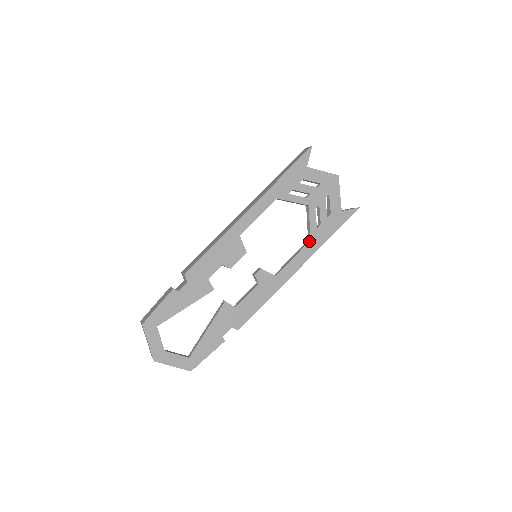
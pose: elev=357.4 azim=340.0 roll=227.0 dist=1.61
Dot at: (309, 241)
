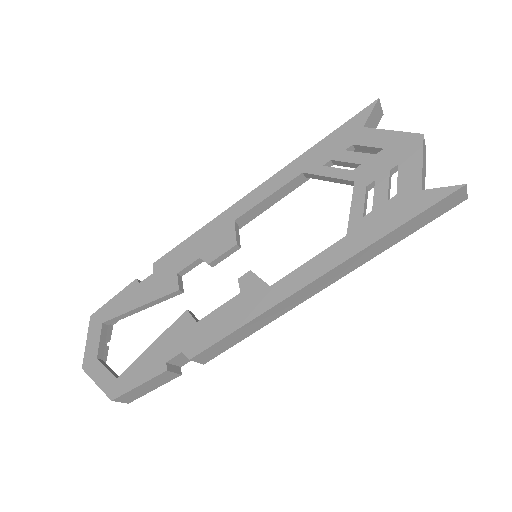
Dot at: (343, 237)
